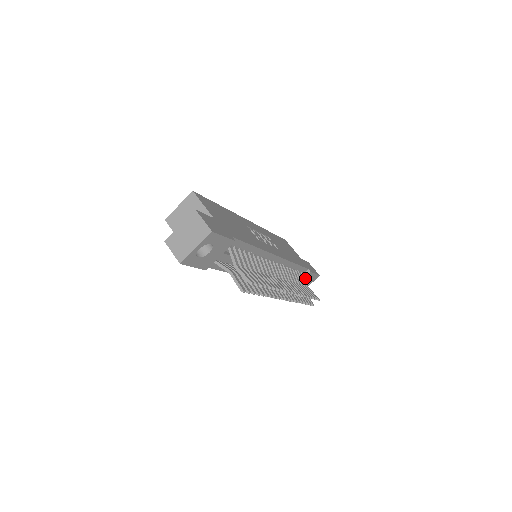
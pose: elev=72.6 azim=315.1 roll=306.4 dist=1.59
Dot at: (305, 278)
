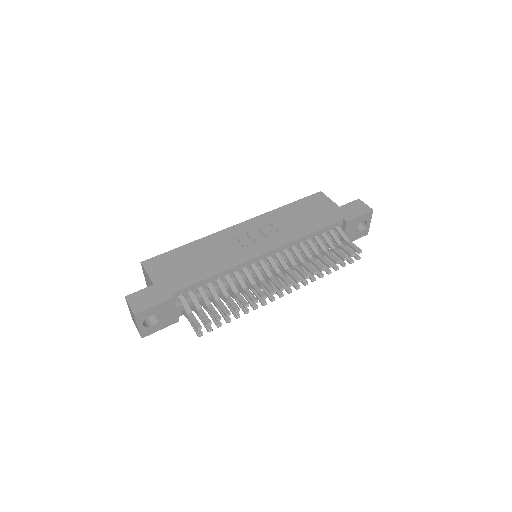
Dot at: (348, 228)
